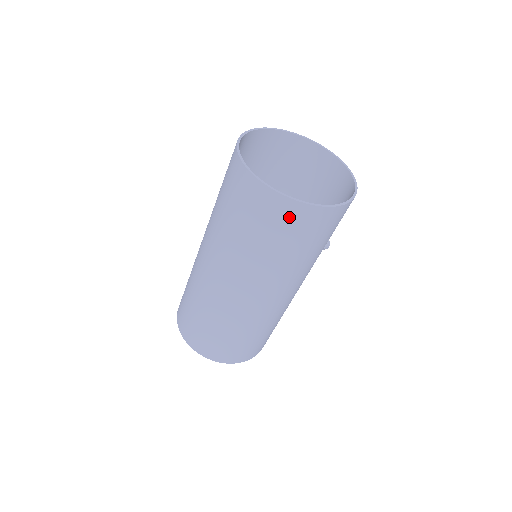
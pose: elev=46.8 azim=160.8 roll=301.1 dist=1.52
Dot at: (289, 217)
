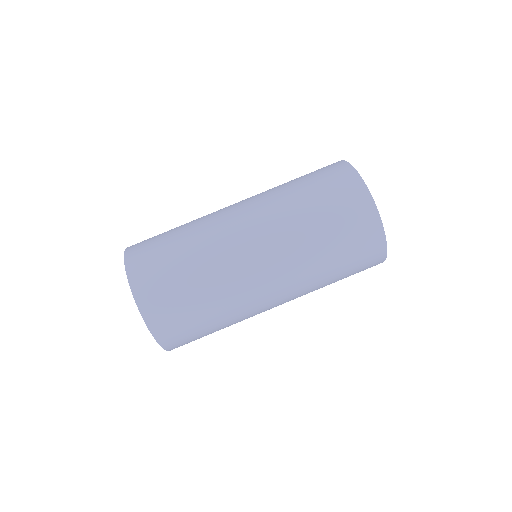
Dot at: (365, 231)
